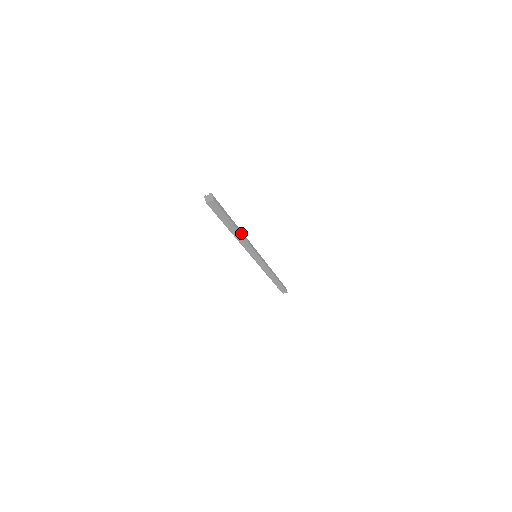
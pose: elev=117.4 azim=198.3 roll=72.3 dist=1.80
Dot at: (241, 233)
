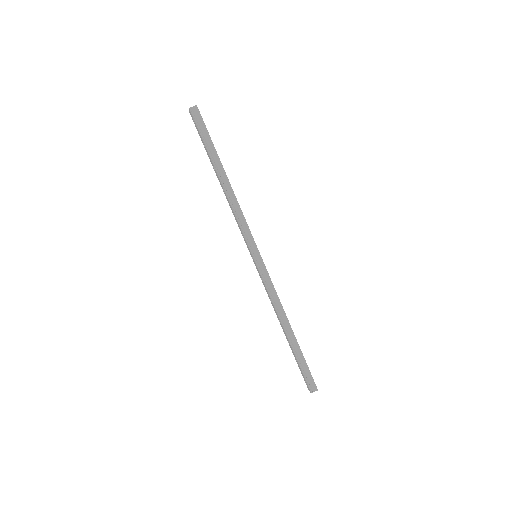
Dot at: (232, 189)
